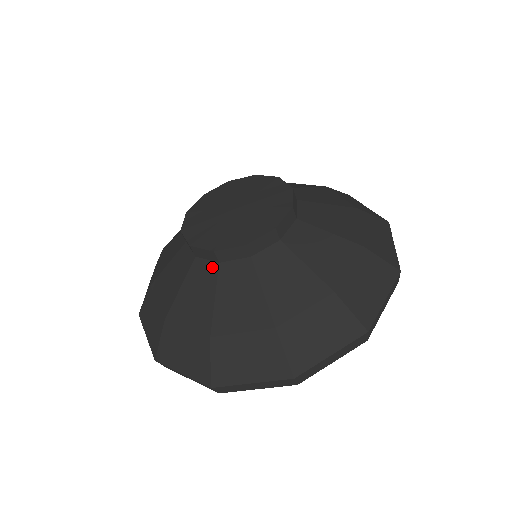
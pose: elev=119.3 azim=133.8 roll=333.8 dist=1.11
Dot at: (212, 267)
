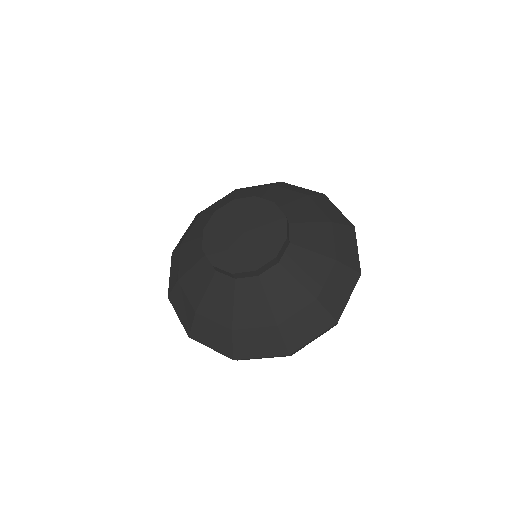
Dot at: (211, 270)
